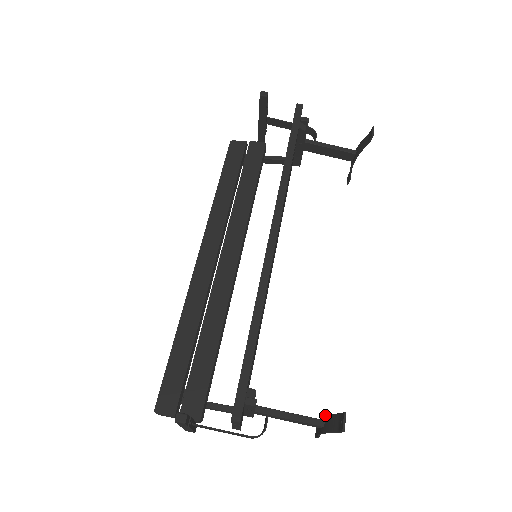
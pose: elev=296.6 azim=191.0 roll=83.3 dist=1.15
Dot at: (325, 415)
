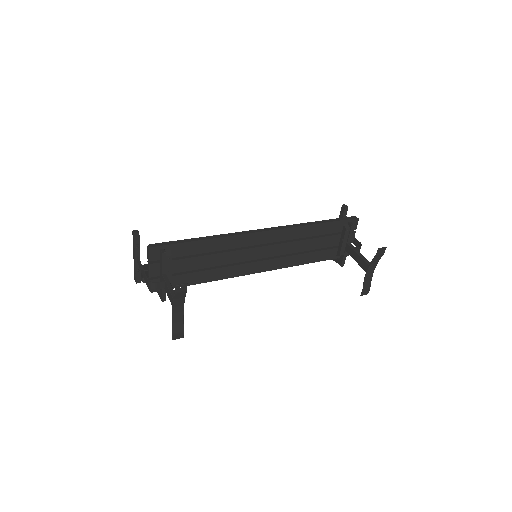
Dot at: occluded
